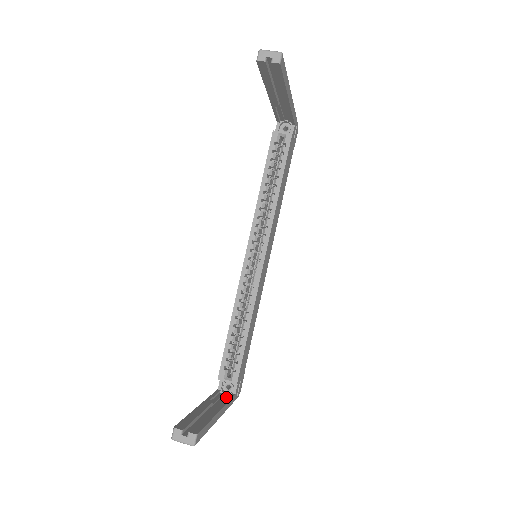
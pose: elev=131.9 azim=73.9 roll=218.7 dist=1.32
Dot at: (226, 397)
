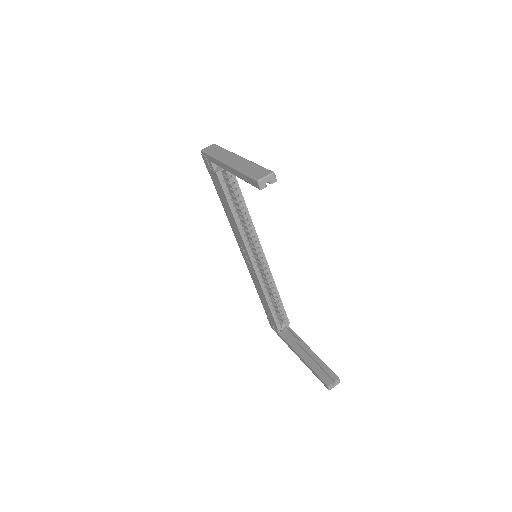
Dot at: (289, 334)
